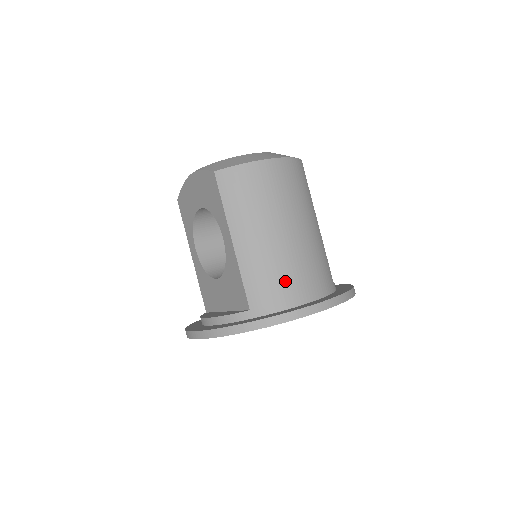
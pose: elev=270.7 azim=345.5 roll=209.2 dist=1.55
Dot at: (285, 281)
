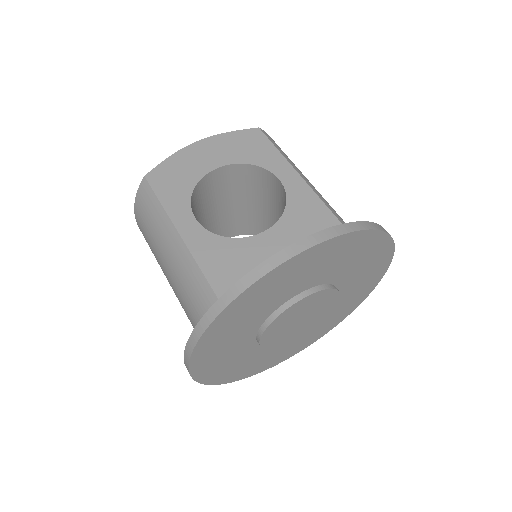
Dot at: occluded
